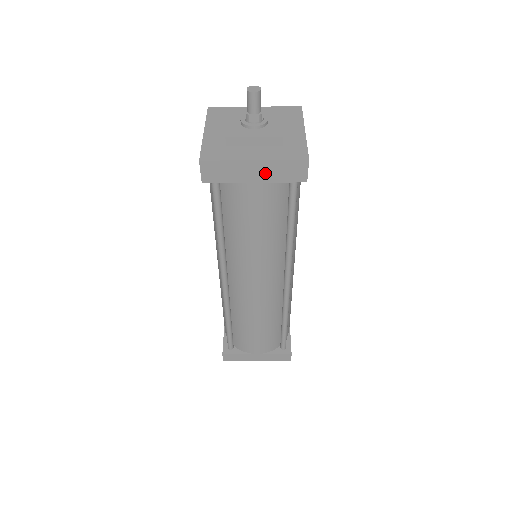
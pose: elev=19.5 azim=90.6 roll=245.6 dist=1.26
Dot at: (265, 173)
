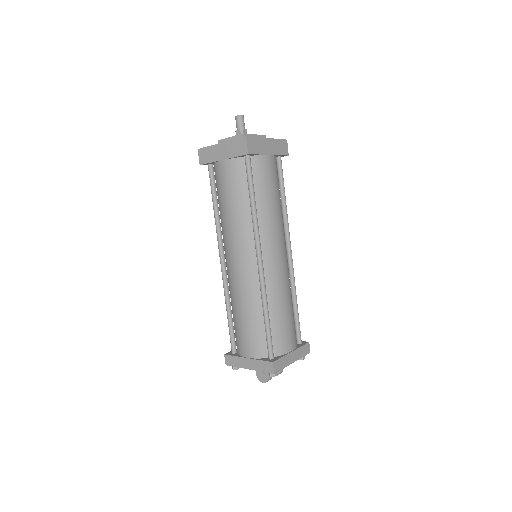
Dot at: (227, 151)
